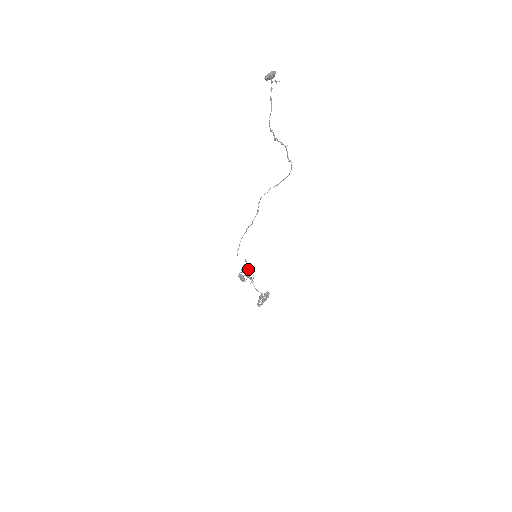
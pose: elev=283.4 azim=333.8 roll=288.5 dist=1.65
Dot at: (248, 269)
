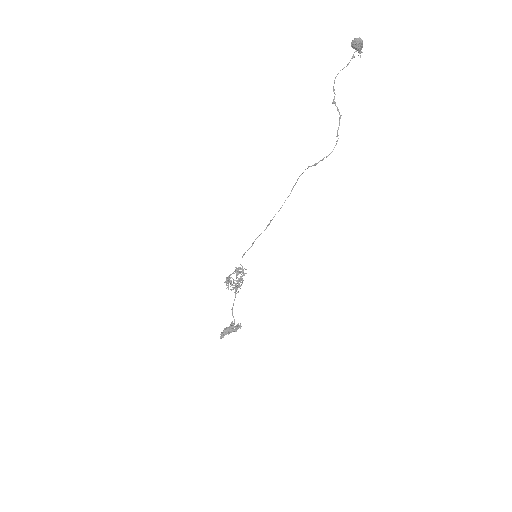
Dot at: (240, 271)
